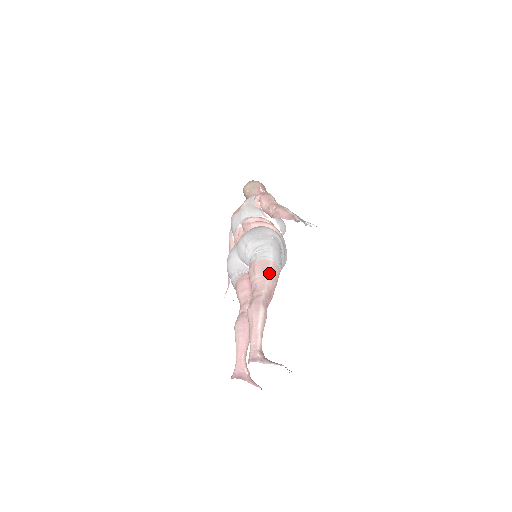
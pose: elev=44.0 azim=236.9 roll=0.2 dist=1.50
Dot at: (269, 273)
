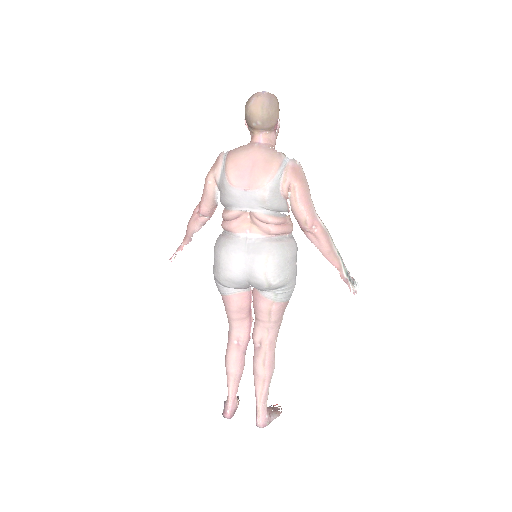
Dot at: (283, 314)
